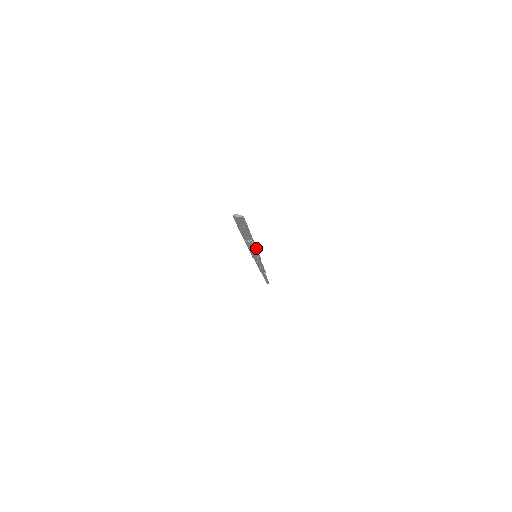
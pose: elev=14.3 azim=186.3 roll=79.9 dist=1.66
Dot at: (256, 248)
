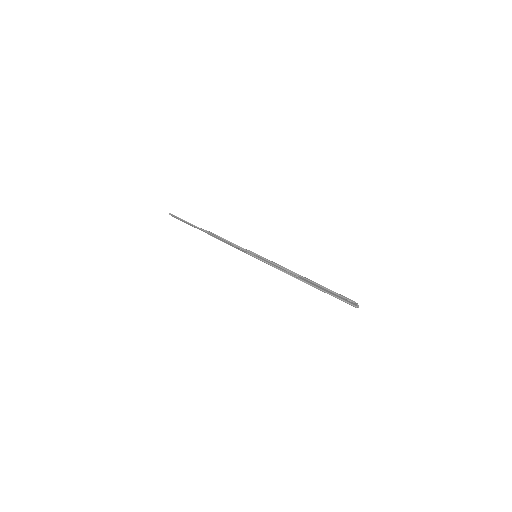
Dot at: (281, 270)
